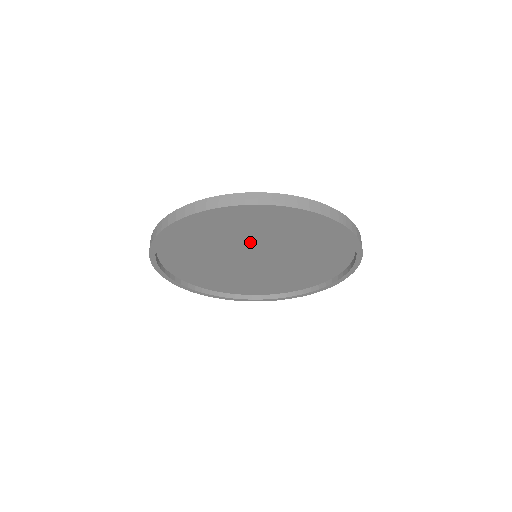
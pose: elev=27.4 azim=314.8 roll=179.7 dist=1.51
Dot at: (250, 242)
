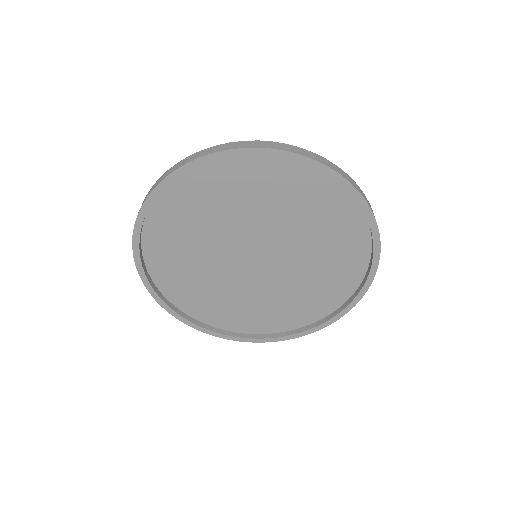
Dot at: (286, 238)
